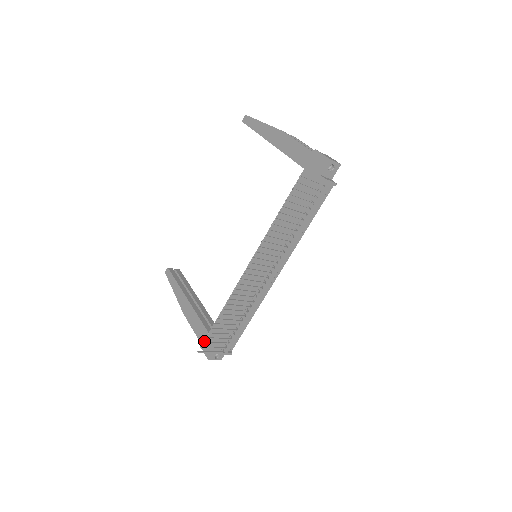
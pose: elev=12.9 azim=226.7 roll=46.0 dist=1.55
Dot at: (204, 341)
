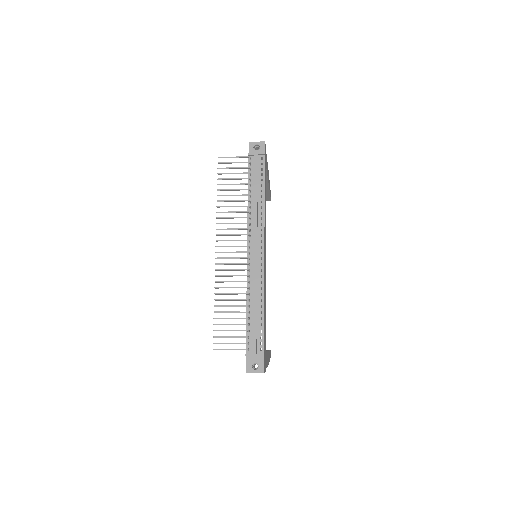
Dot at: occluded
